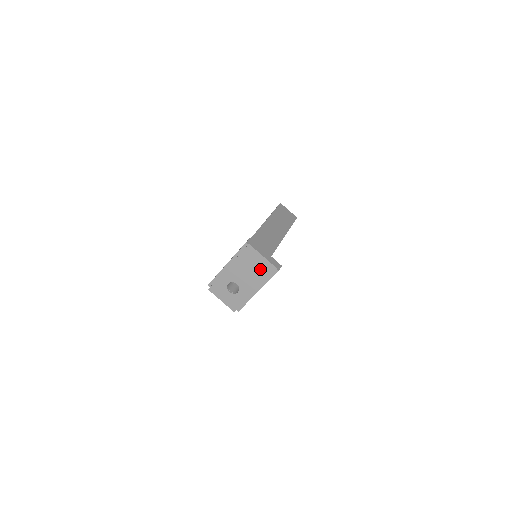
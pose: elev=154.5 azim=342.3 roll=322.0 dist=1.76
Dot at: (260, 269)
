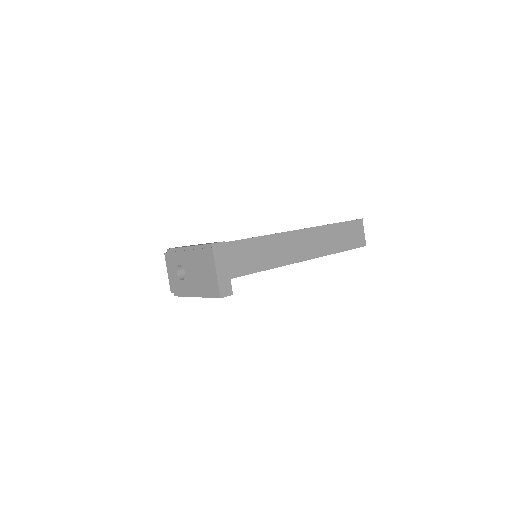
Dot at: (208, 280)
